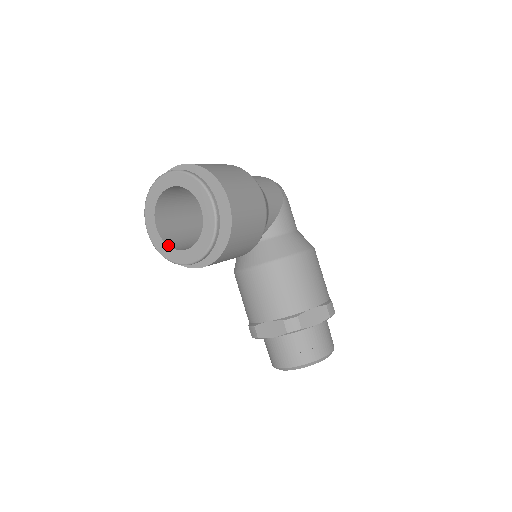
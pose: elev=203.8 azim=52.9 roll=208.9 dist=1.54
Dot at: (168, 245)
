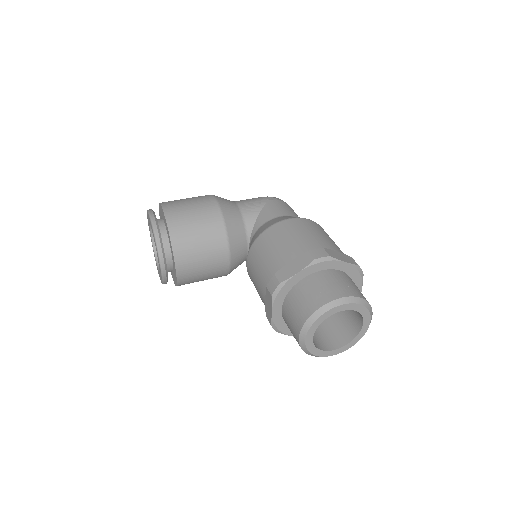
Dot at: occluded
